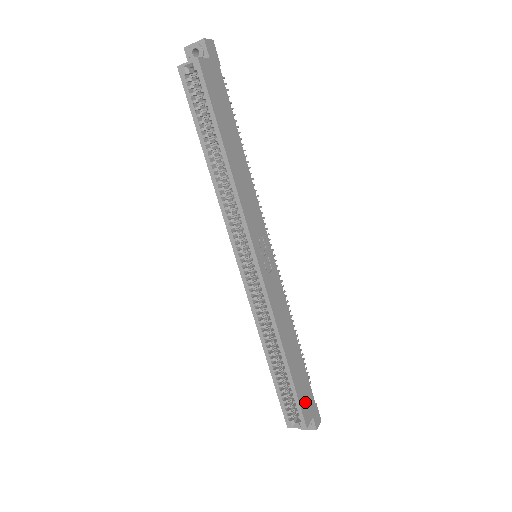
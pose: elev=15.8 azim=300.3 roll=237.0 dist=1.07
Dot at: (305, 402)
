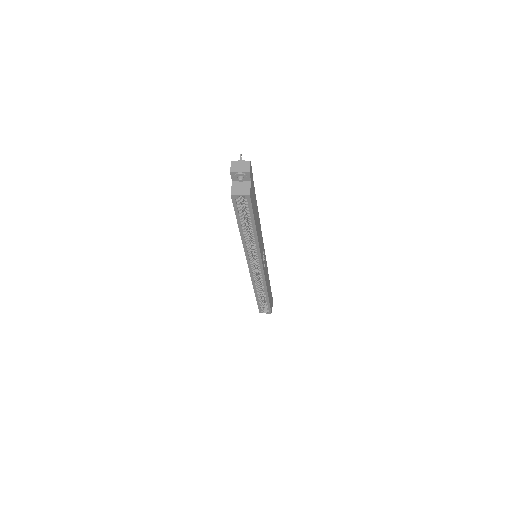
Dot at: occluded
